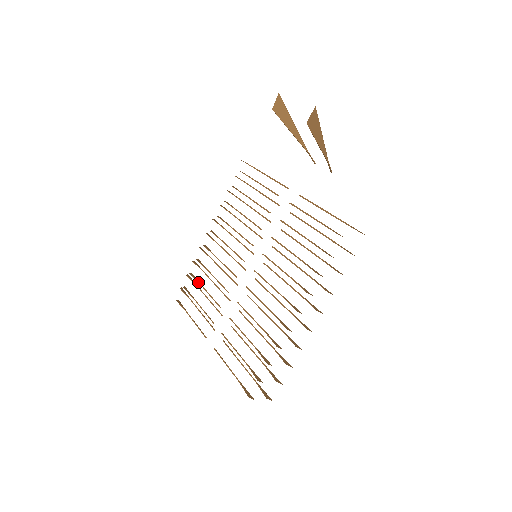
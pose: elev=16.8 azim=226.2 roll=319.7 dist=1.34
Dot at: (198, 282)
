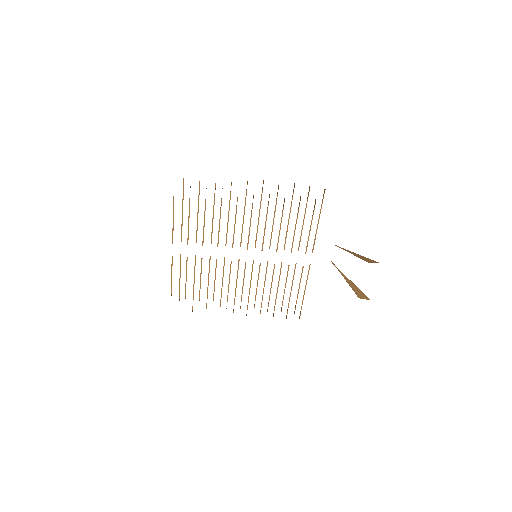
Dot at: (205, 206)
